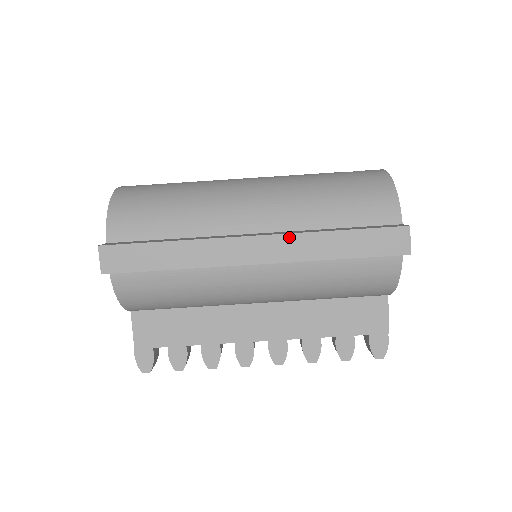
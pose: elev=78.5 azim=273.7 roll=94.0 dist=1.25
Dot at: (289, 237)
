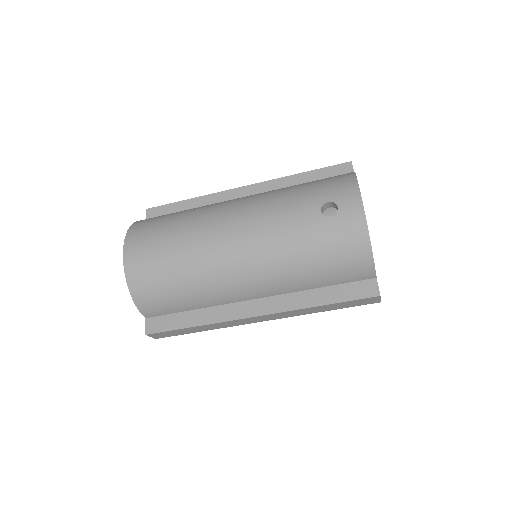
Dot at: (284, 313)
